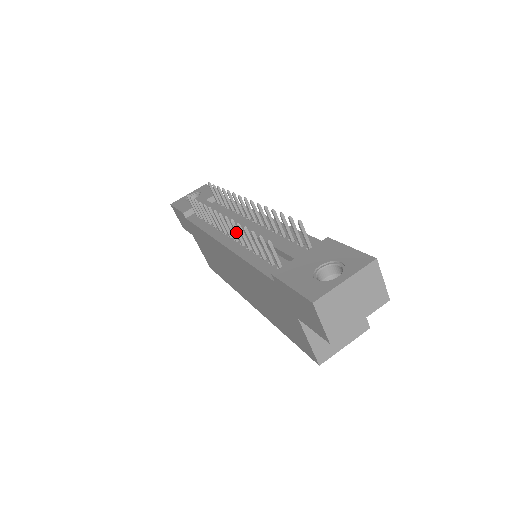
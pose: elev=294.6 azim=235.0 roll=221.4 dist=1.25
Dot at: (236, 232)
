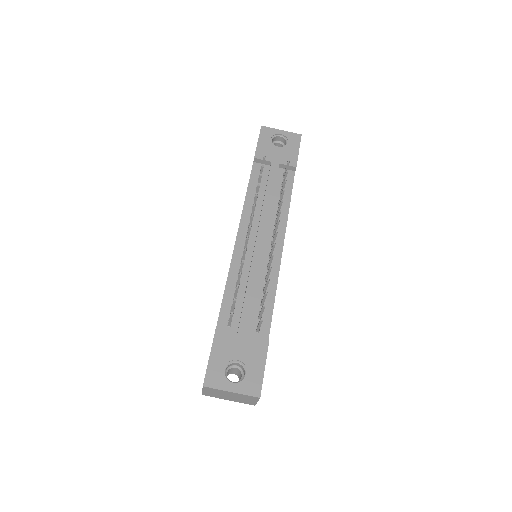
Dot at: (243, 255)
